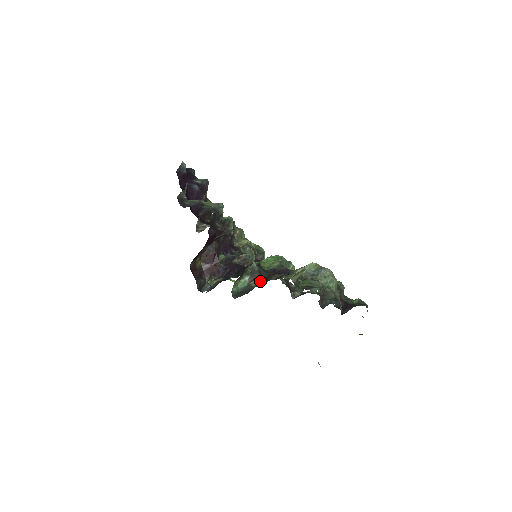
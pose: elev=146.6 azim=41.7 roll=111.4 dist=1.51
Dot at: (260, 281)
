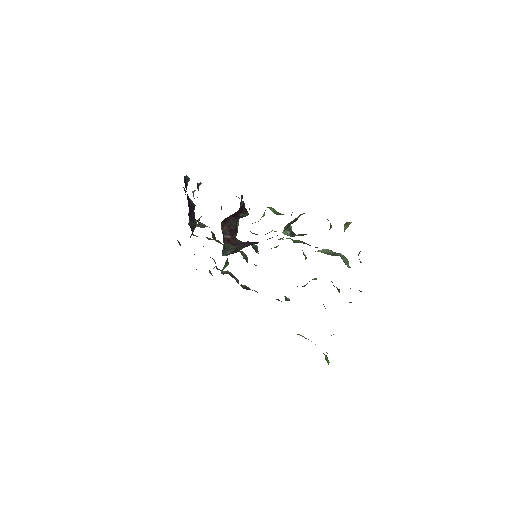
Dot at: (304, 234)
